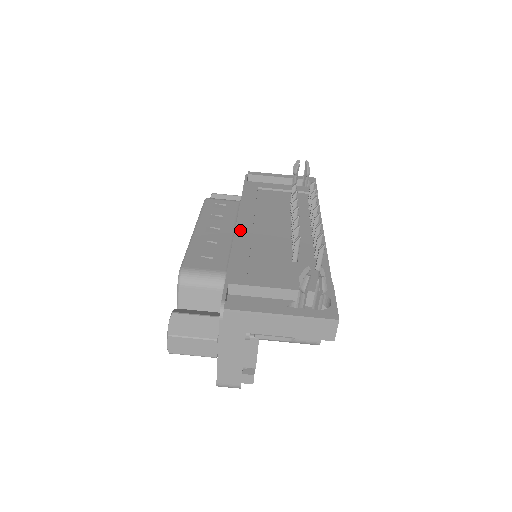
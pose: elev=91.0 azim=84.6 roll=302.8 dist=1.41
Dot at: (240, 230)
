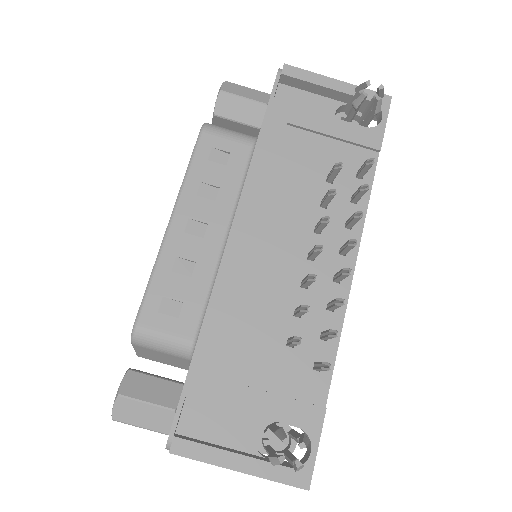
Dot at: (229, 259)
